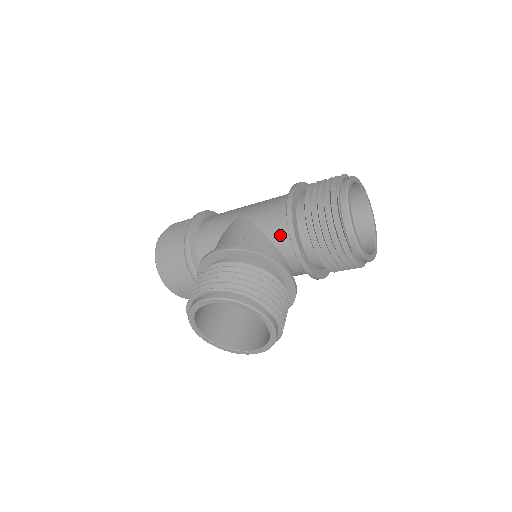
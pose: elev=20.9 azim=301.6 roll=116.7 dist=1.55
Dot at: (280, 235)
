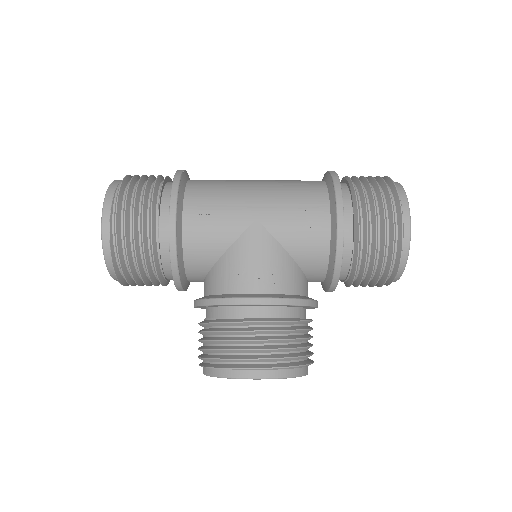
Dot at: (316, 265)
